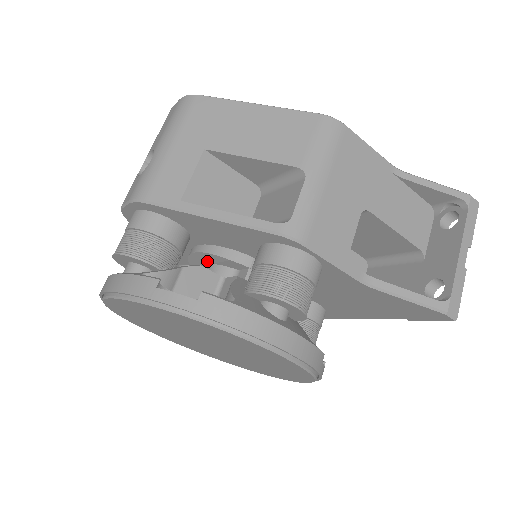
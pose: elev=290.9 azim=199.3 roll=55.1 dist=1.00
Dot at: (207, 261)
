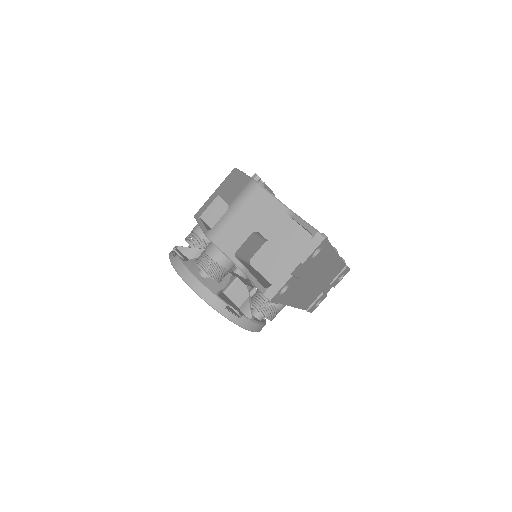
Dot at: occluded
